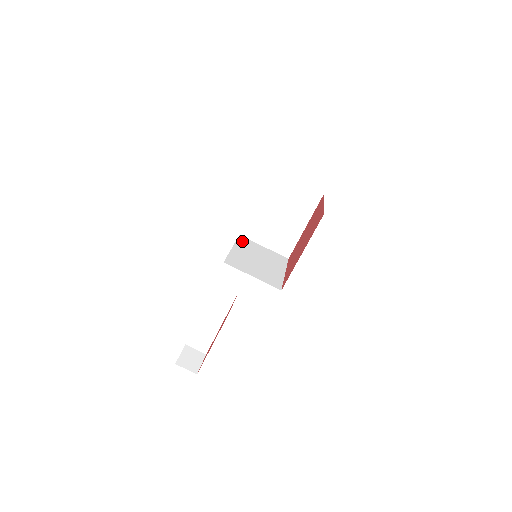
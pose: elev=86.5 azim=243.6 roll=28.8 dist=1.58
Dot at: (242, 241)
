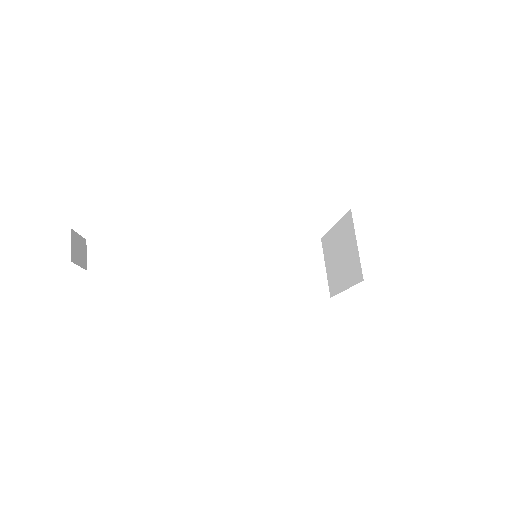
Dot at: occluded
